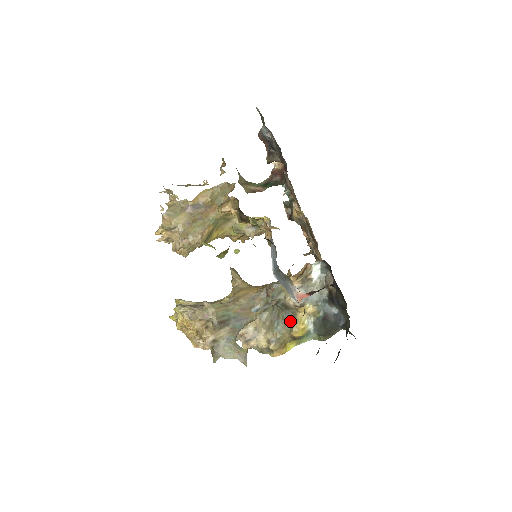
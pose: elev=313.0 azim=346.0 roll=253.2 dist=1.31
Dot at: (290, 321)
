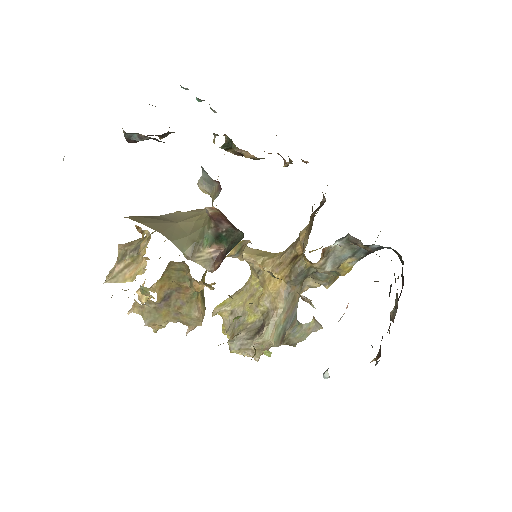
Dot at: (332, 271)
